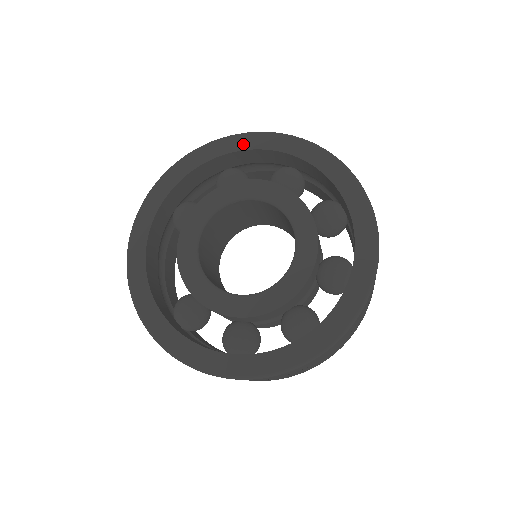
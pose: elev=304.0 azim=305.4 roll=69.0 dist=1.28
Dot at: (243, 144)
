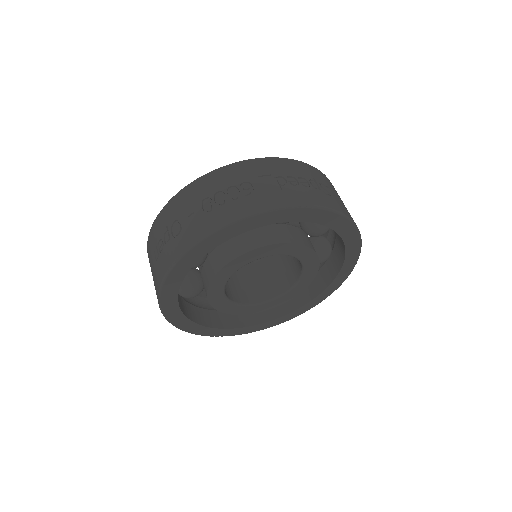
Dot at: (190, 262)
